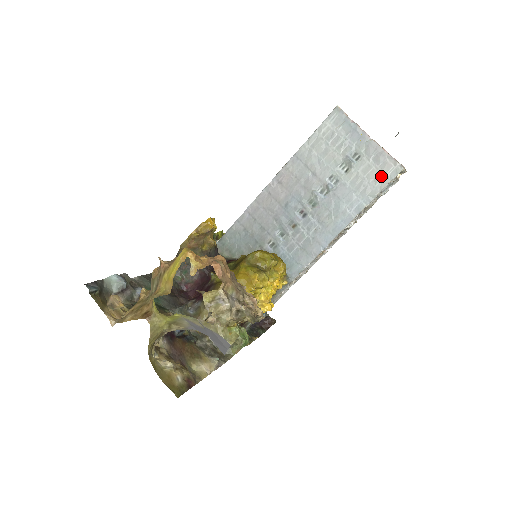
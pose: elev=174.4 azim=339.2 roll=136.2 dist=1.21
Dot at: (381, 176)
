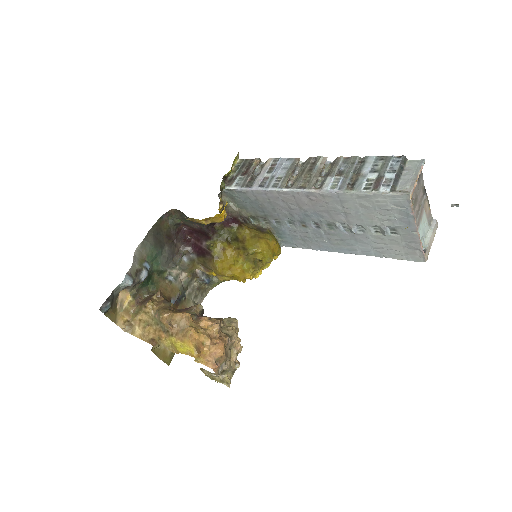
Dot at: (402, 254)
